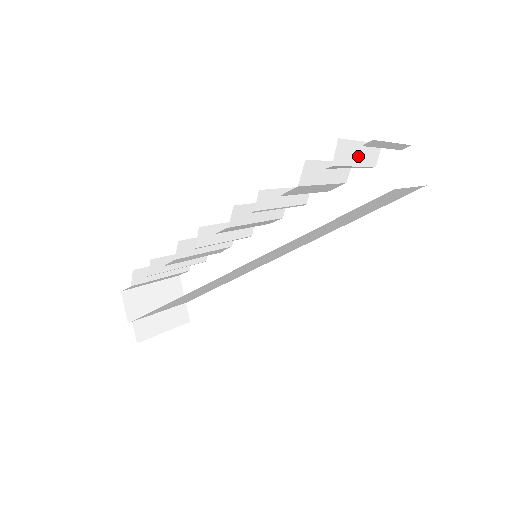
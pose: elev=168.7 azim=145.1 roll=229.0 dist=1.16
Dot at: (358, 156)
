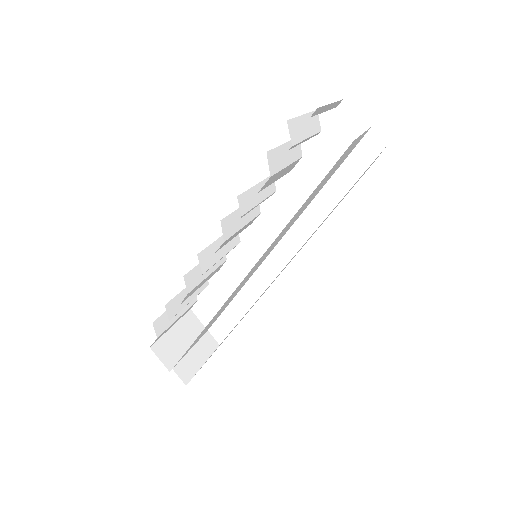
Dot at: (306, 128)
